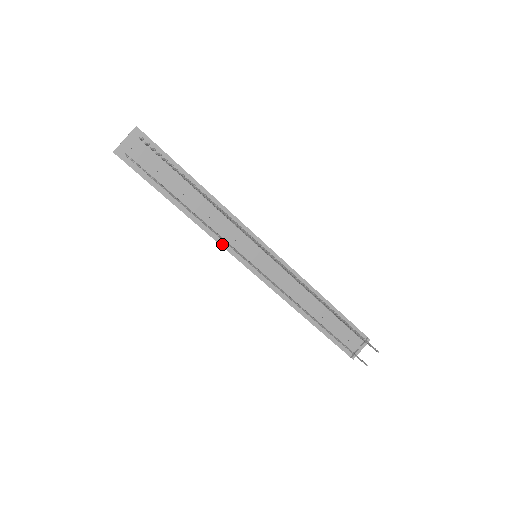
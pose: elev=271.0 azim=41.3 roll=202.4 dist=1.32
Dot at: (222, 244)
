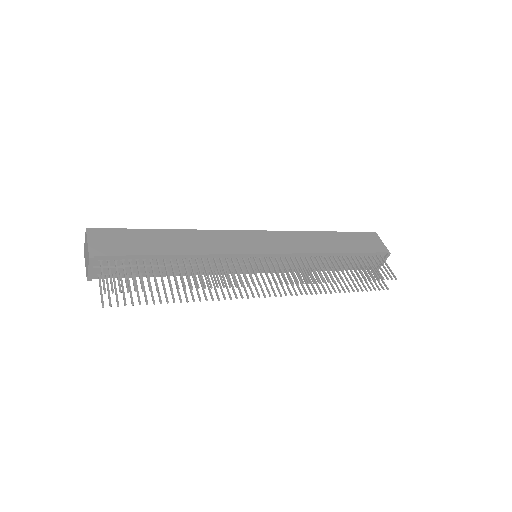
Dot at: (221, 273)
